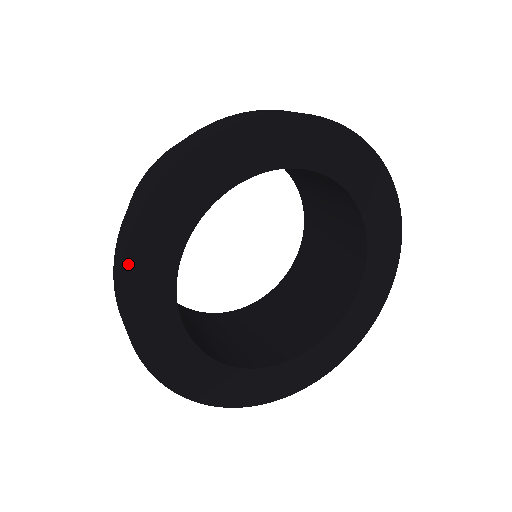
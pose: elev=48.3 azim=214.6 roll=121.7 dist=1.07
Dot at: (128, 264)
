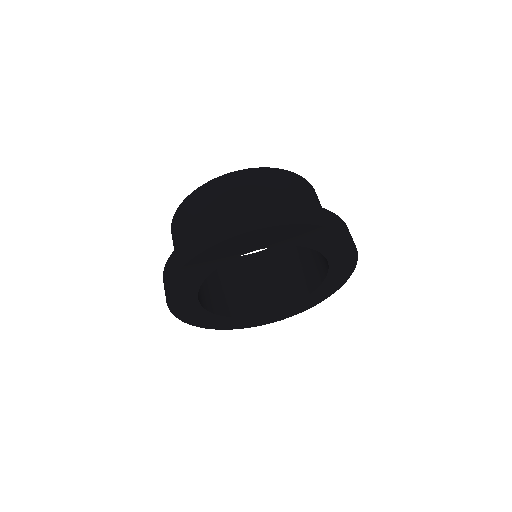
Dot at: (176, 314)
